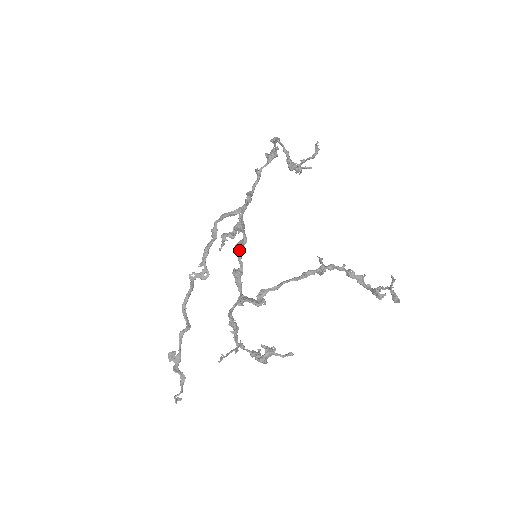
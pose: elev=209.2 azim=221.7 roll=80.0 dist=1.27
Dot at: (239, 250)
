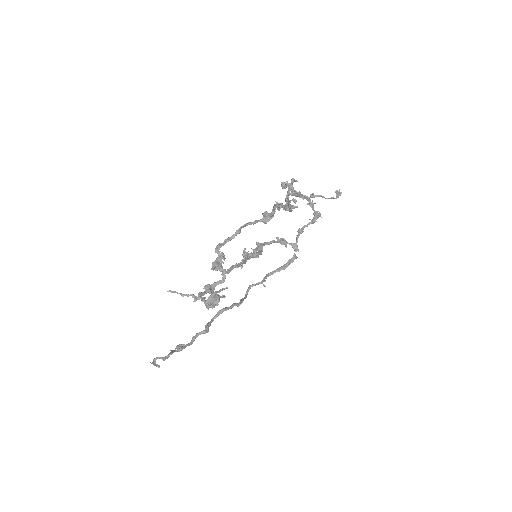
Dot at: (243, 253)
